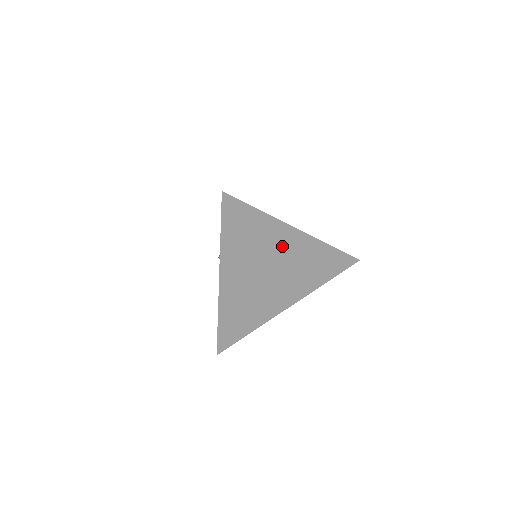
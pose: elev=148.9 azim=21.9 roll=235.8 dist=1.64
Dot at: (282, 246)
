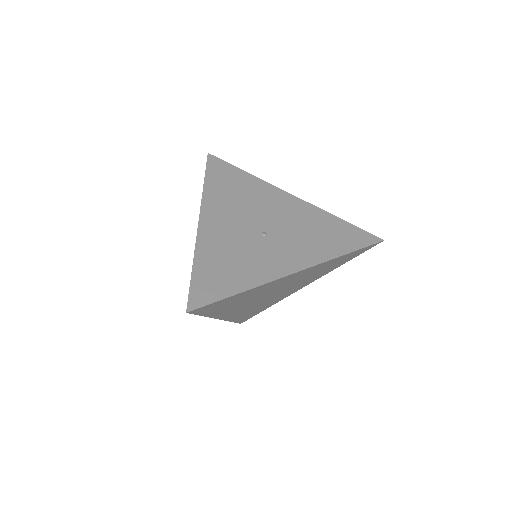
Dot at: (279, 284)
